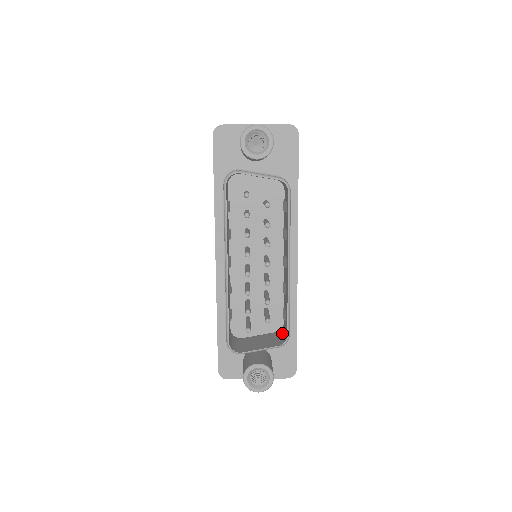
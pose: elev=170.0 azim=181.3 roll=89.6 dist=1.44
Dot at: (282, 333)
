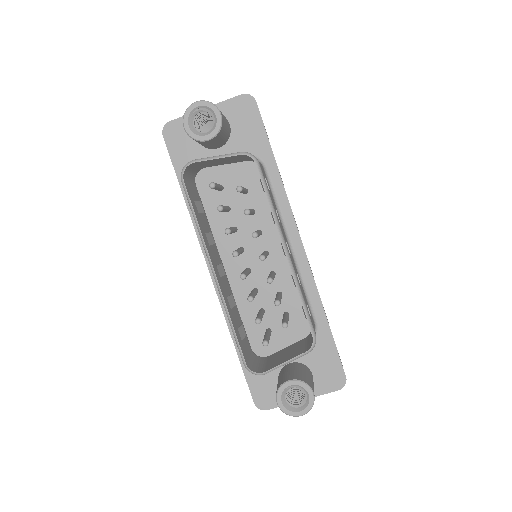
Dot at: (310, 336)
